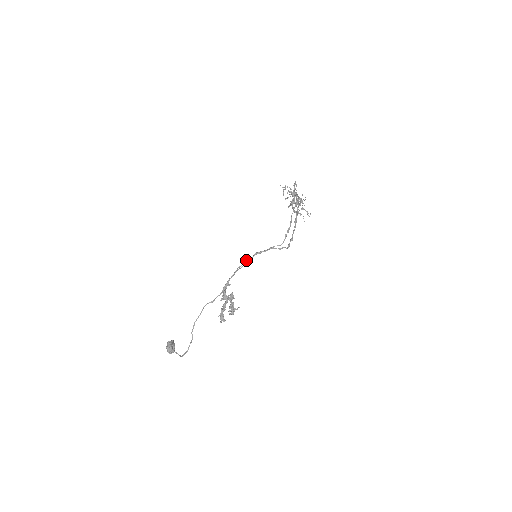
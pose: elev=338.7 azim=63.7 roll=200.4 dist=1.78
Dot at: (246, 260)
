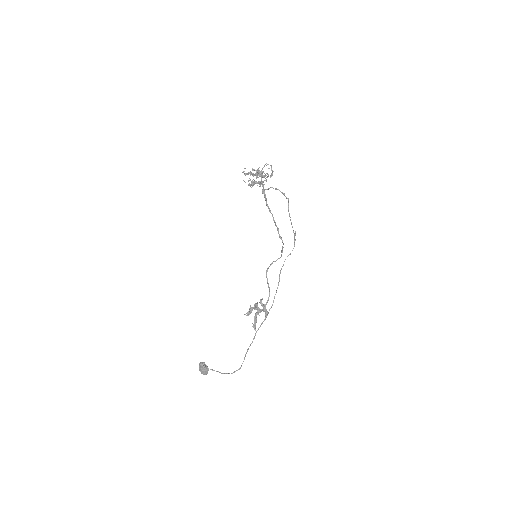
Dot at: occluded
